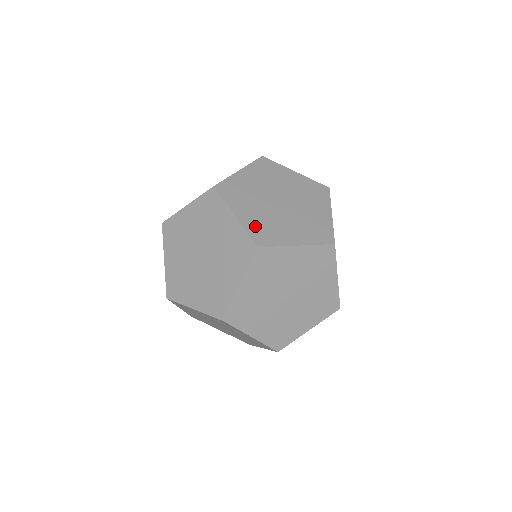
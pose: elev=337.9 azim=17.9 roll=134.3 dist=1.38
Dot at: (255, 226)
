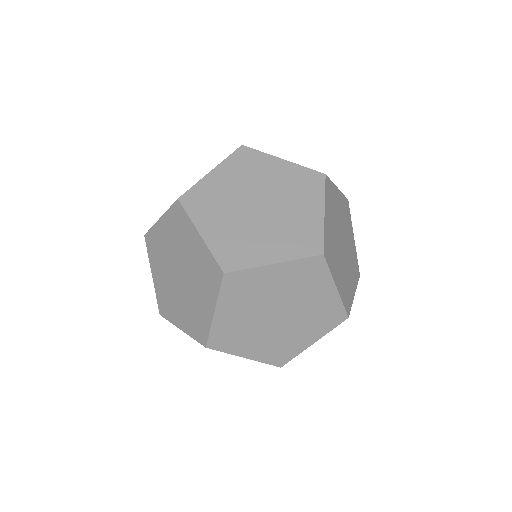
Dot at: (224, 329)
